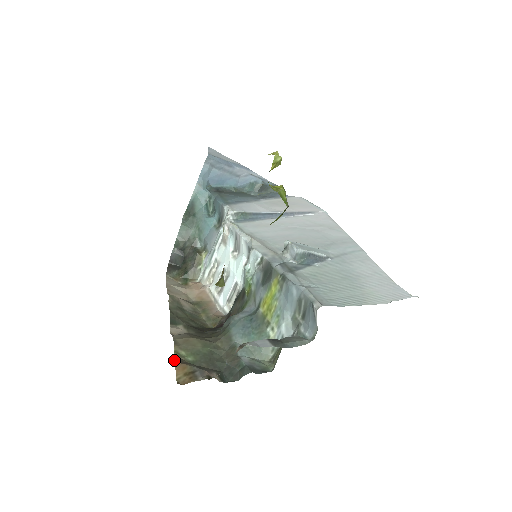
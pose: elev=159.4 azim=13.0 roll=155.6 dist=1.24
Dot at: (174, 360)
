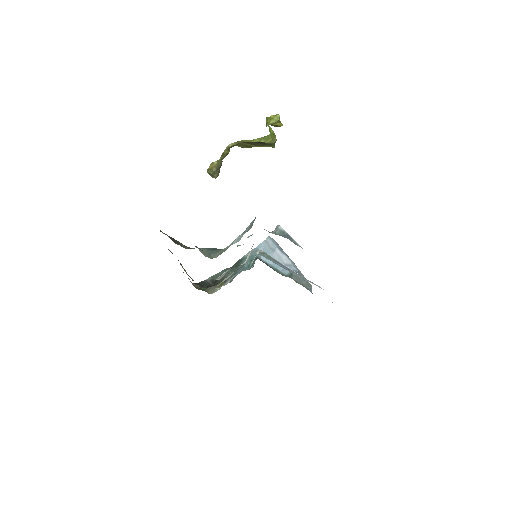
Dot at: occluded
